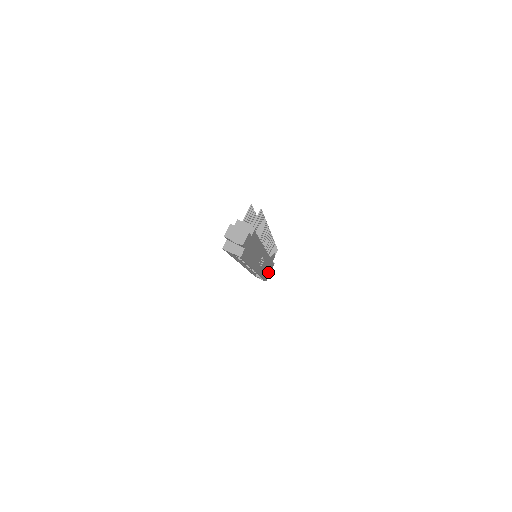
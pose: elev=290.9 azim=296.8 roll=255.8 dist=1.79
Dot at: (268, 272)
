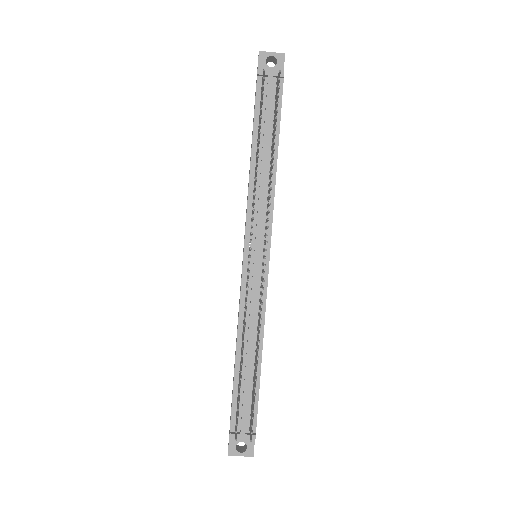
Dot at: occluded
